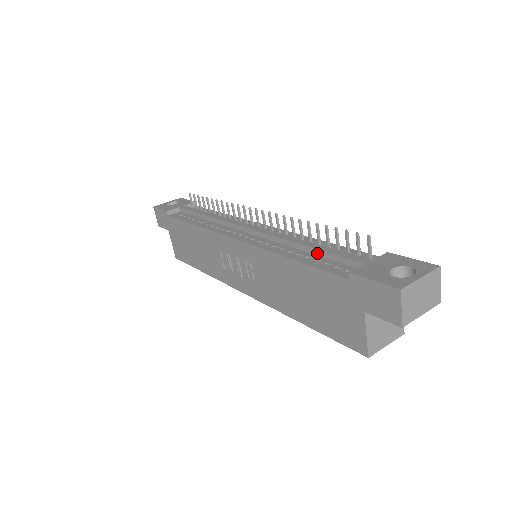
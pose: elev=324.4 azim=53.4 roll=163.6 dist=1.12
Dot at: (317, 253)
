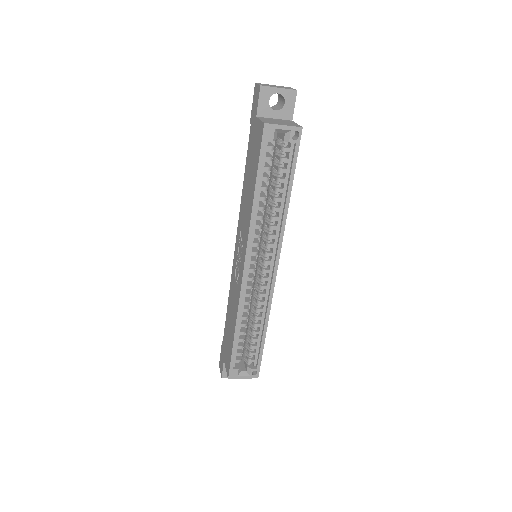
Dot at: occluded
